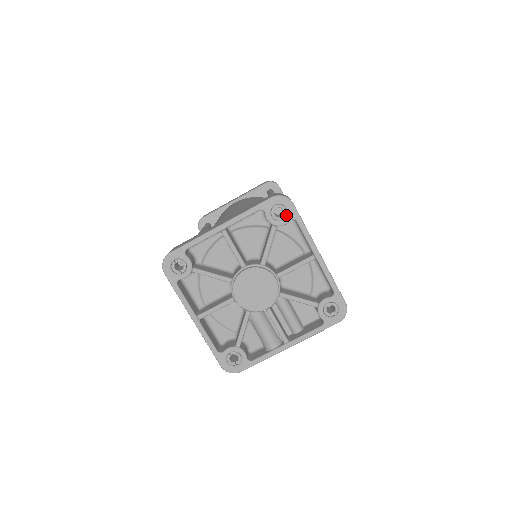
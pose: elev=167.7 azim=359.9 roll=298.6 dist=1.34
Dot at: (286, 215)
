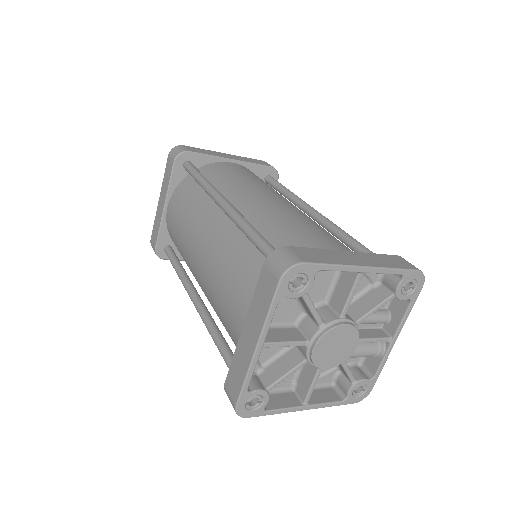
Dot at: (307, 277)
